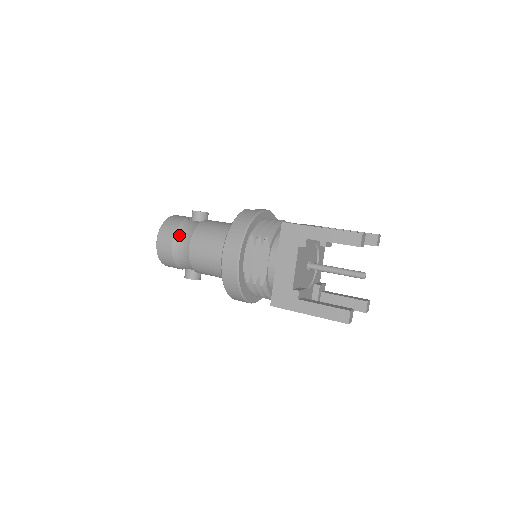
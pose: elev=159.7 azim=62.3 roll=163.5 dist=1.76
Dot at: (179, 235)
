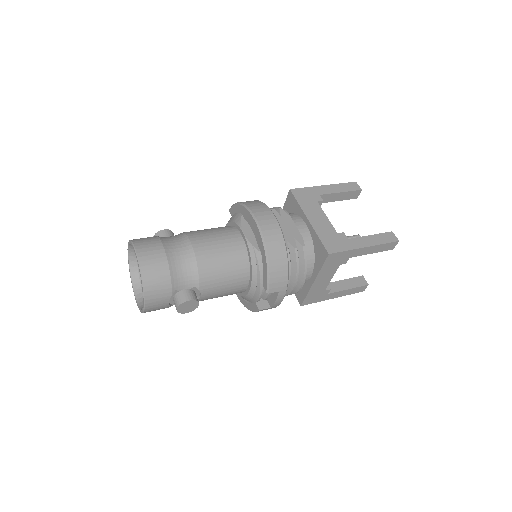
Dot at: (167, 241)
